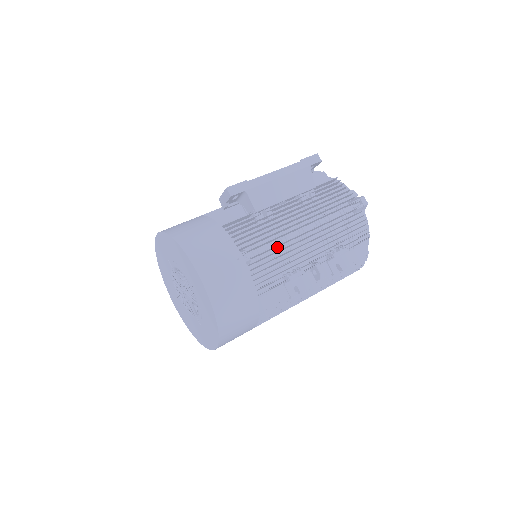
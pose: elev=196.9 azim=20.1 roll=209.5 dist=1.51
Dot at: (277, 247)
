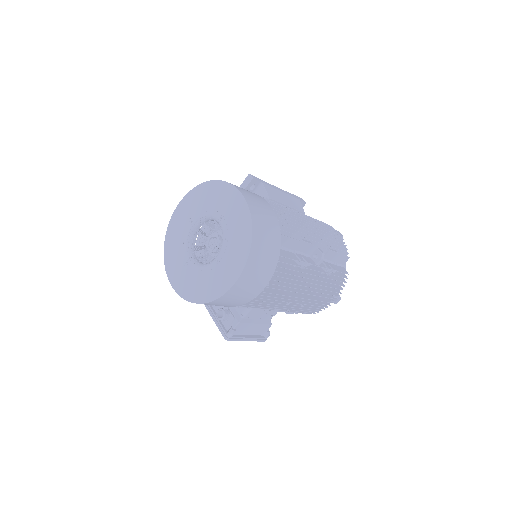
Dot at: occluded
